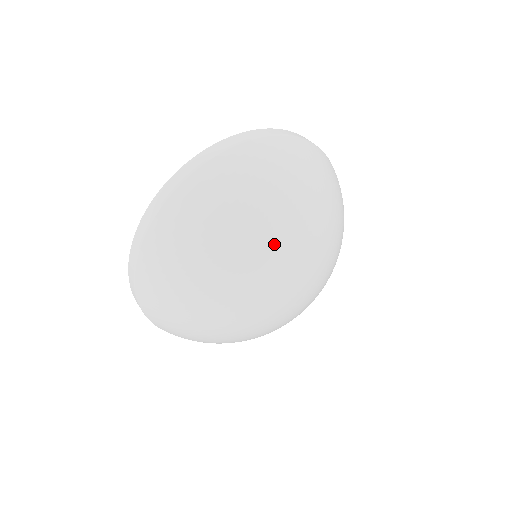
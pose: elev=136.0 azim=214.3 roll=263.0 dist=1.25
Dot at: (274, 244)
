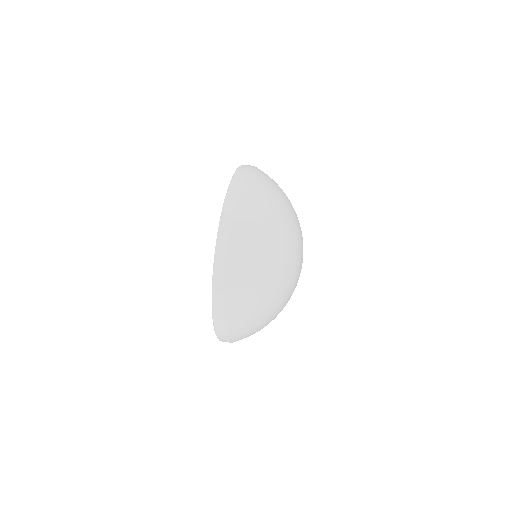
Dot at: (291, 239)
